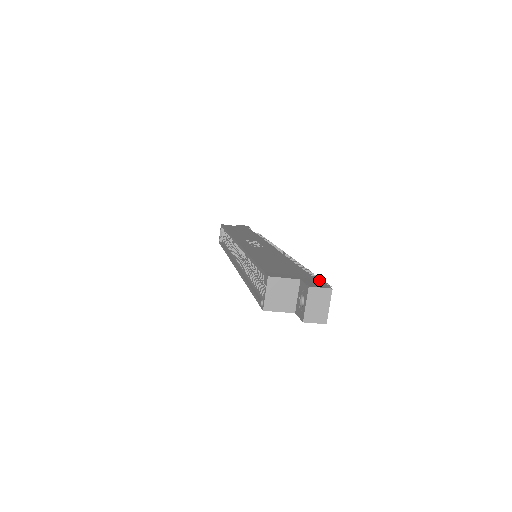
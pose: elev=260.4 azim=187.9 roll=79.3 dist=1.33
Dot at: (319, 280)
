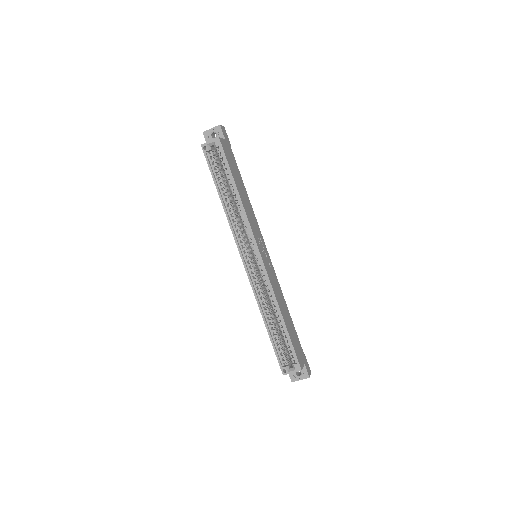
Dot at: occluded
